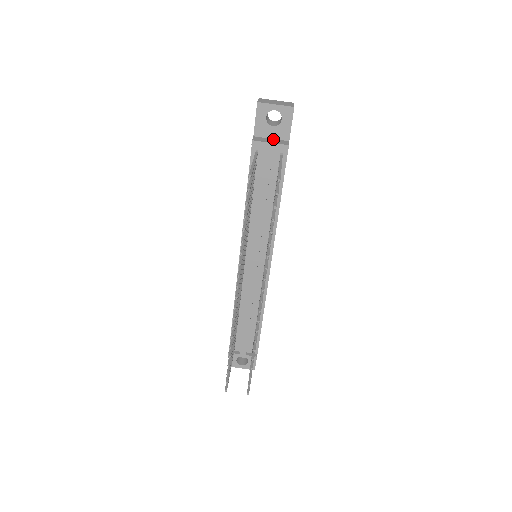
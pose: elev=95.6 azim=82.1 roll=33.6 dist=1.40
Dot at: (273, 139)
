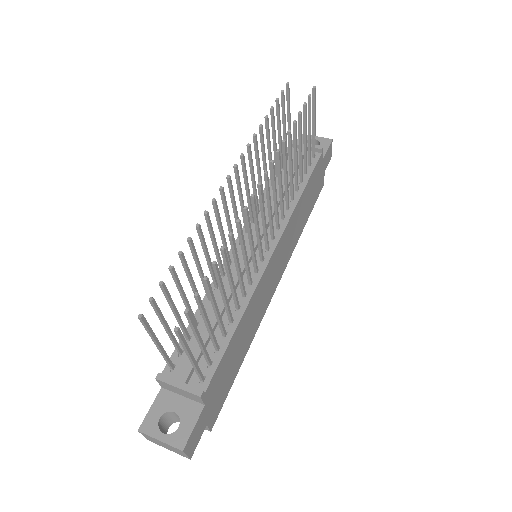
Dot at: occluded
